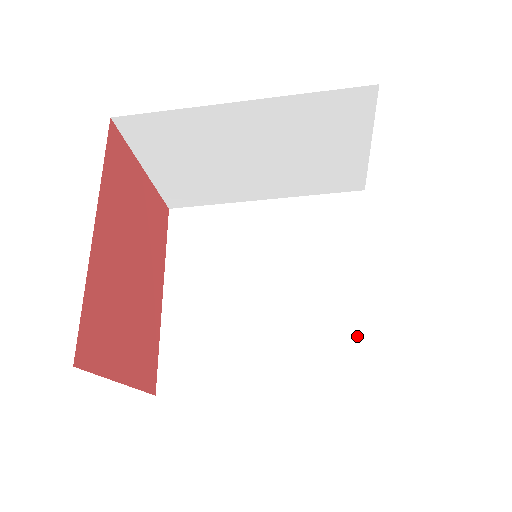
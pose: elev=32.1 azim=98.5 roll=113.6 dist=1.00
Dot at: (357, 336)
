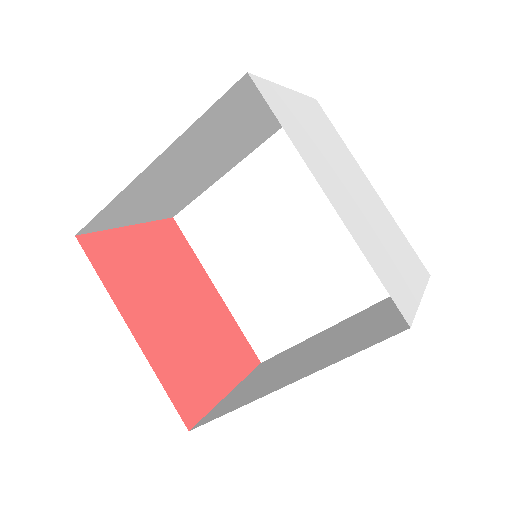
Dot at: occluded
